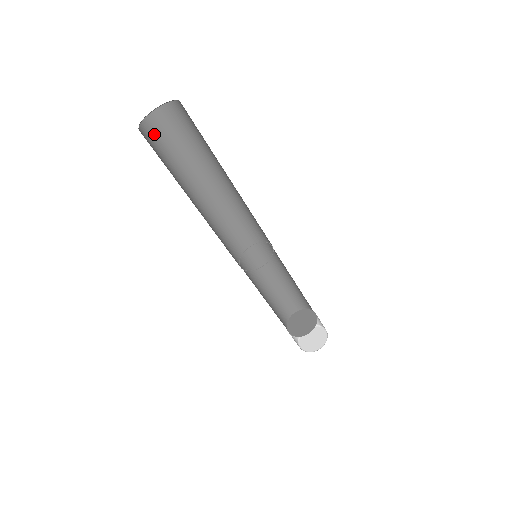
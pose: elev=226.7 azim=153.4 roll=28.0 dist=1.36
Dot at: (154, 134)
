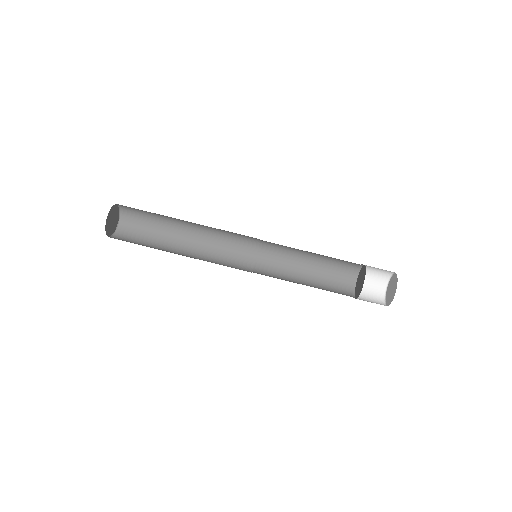
Dot at: (122, 240)
